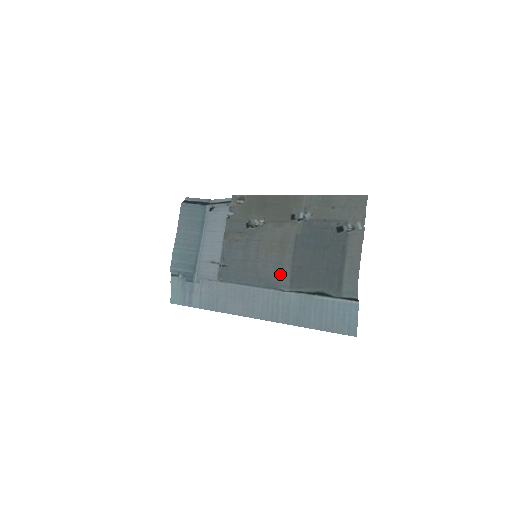
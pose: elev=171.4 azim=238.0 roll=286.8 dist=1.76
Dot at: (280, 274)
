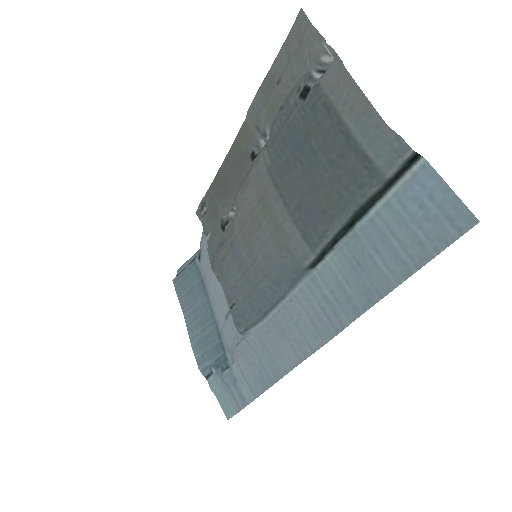
Dot at: (287, 244)
